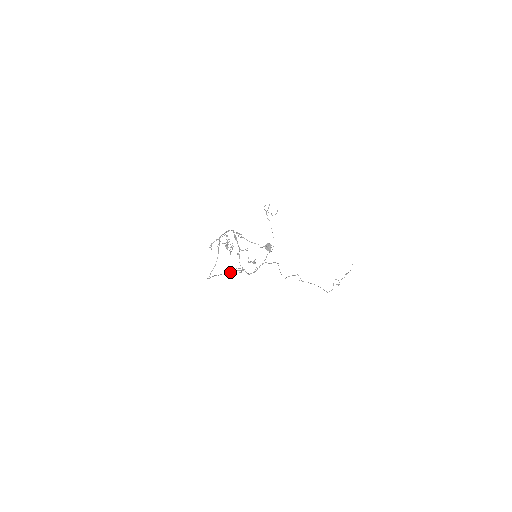
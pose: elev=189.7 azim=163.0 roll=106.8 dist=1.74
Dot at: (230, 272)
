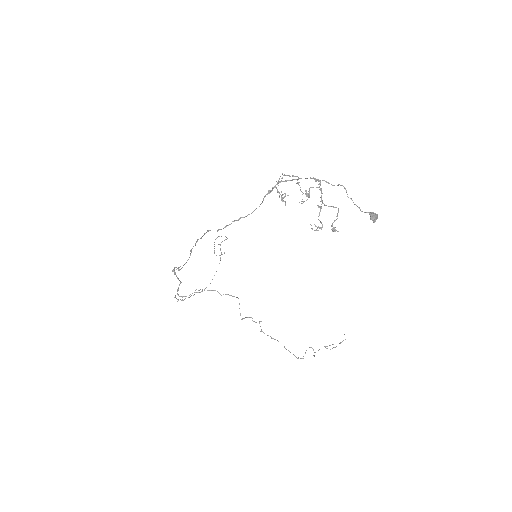
Dot at: (179, 269)
